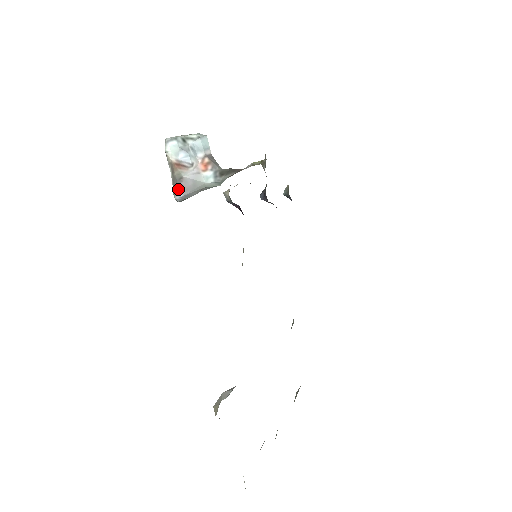
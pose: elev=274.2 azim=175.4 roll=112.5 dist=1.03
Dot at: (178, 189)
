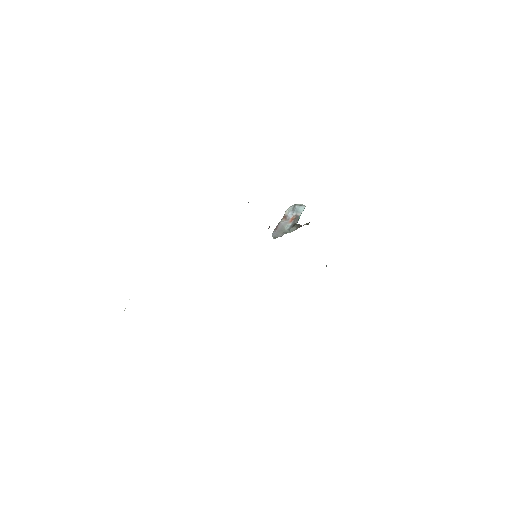
Dot at: (276, 229)
